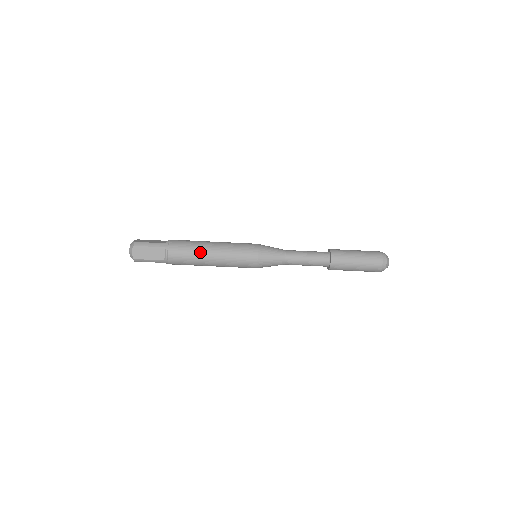
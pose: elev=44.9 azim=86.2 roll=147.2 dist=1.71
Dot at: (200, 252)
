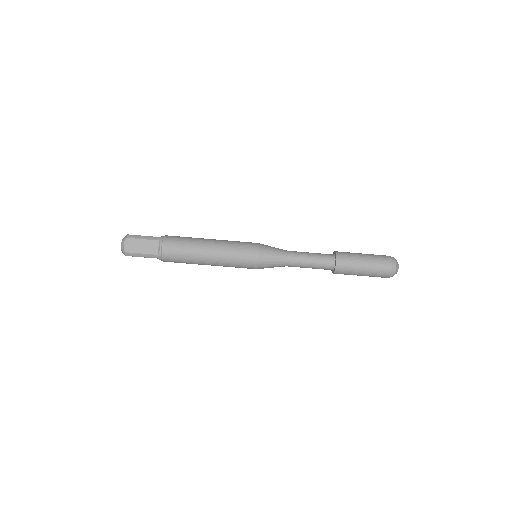
Dot at: (196, 246)
